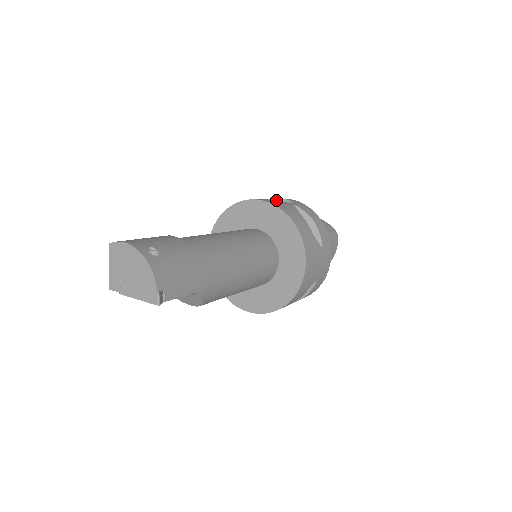
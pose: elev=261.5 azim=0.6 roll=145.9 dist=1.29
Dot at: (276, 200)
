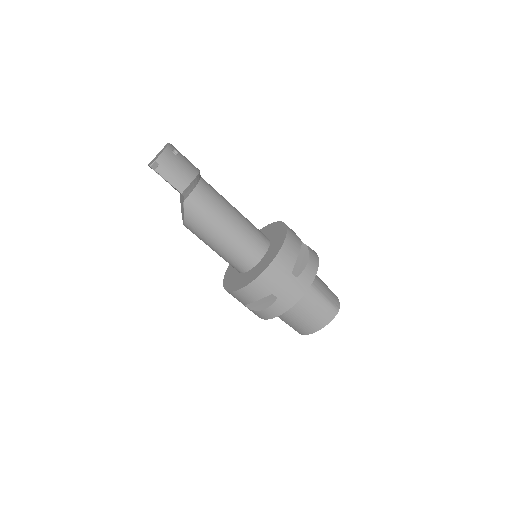
Dot at: occluded
